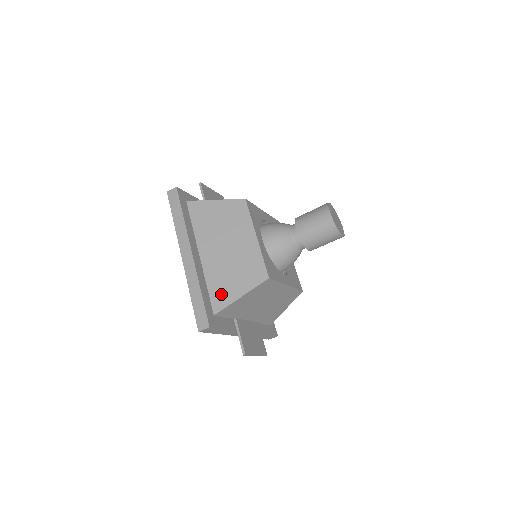
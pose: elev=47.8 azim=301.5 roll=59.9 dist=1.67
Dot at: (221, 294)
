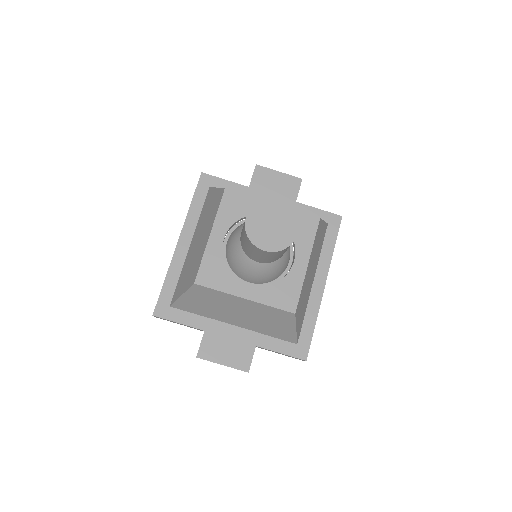
Dot at: (179, 288)
